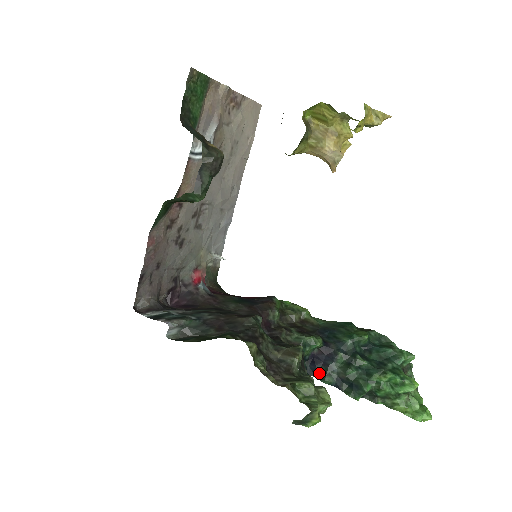
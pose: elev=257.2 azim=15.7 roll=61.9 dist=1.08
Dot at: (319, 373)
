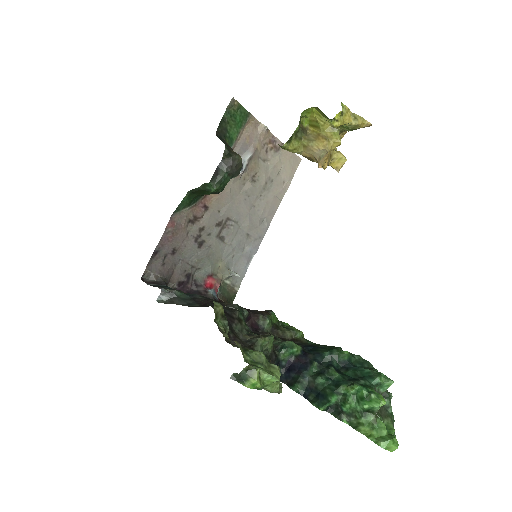
Dot at: (291, 380)
